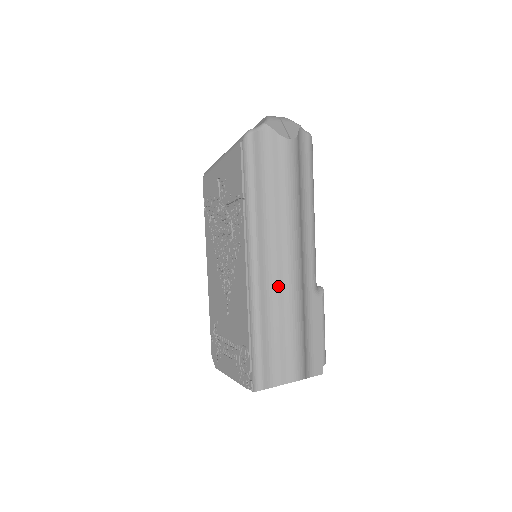
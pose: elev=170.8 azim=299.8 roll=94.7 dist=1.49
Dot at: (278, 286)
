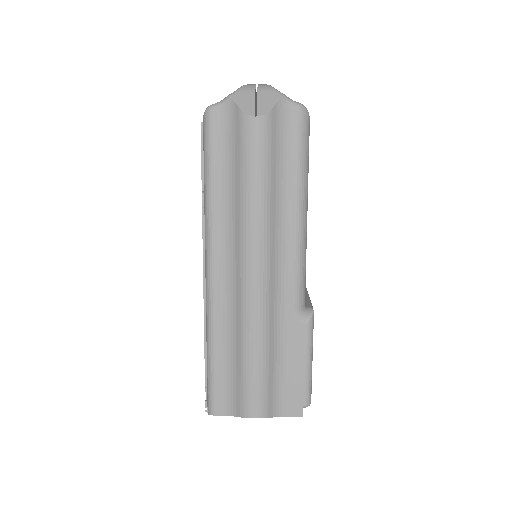
Dot at: (236, 301)
